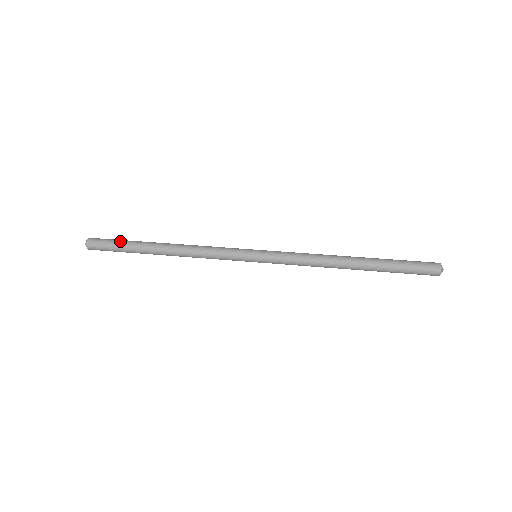
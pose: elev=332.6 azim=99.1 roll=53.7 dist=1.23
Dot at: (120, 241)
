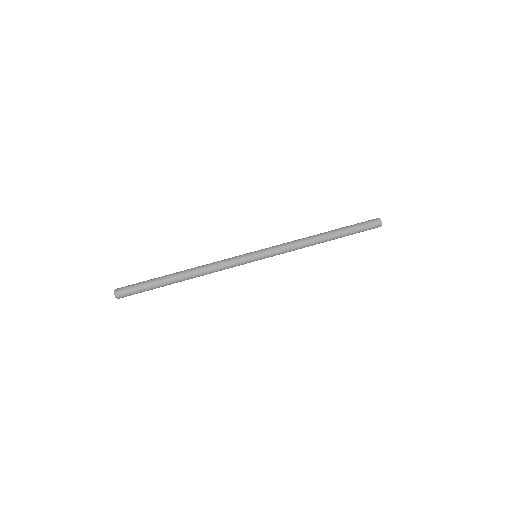
Dot at: (145, 283)
